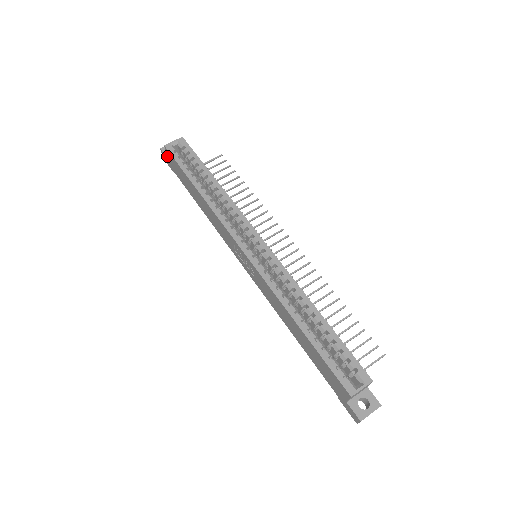
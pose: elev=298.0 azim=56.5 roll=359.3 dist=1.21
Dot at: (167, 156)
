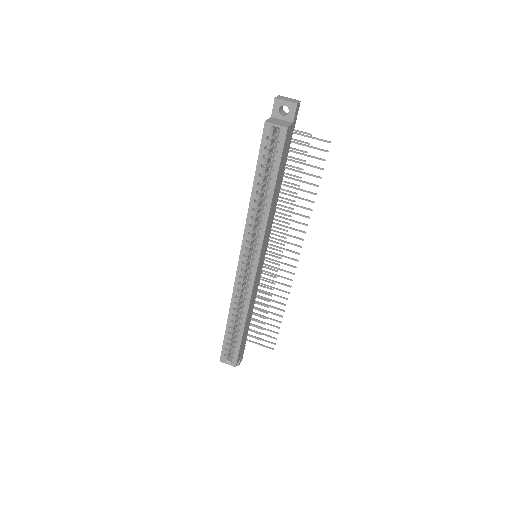
Dot at: (269, 119)
